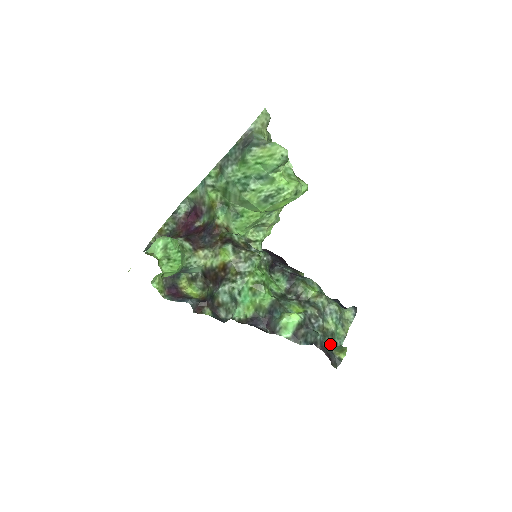
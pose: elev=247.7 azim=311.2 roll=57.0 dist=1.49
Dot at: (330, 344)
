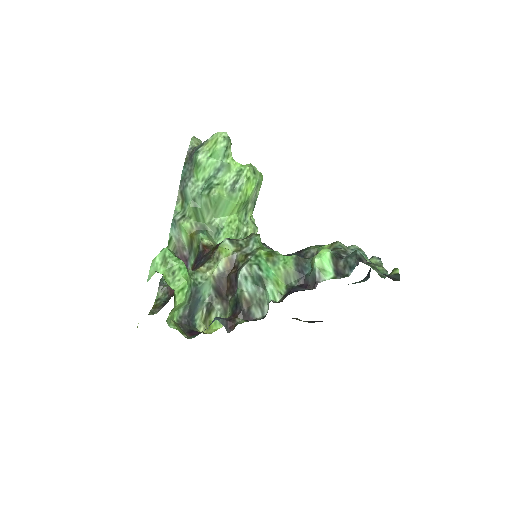
Dot at: (376, 270)
